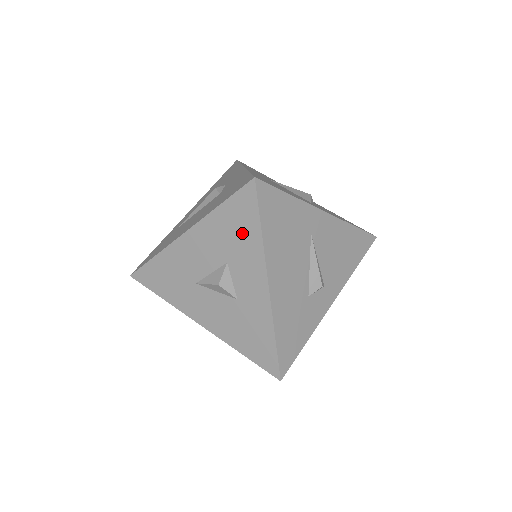
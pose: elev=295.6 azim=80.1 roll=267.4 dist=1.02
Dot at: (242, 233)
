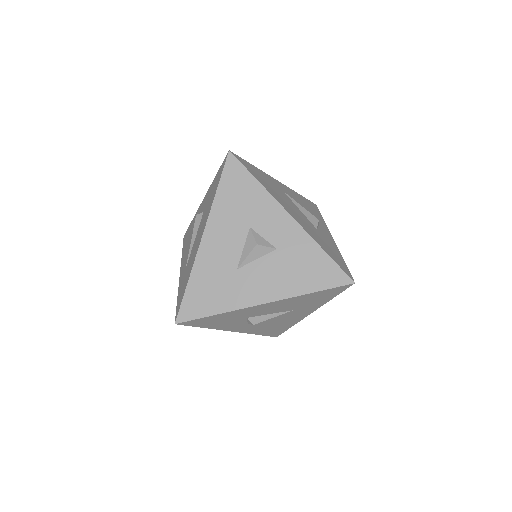
Dot at: (246, 195)
